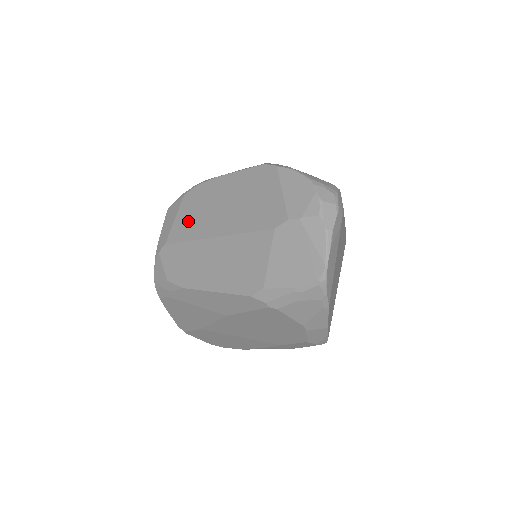
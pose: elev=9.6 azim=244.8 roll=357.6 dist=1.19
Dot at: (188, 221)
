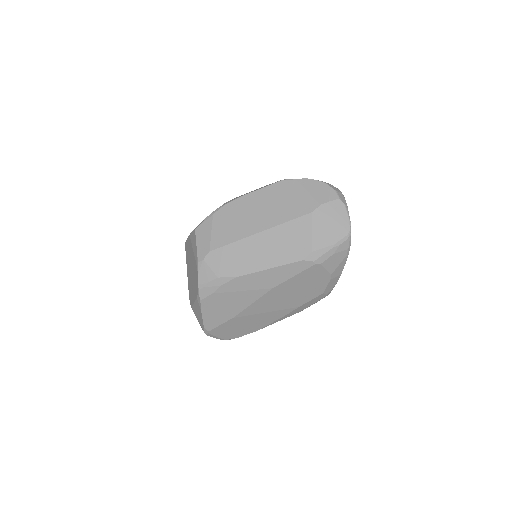
Dot at: (228, 229)
